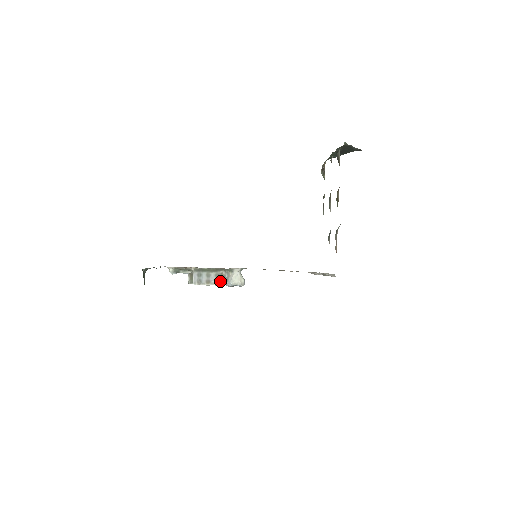
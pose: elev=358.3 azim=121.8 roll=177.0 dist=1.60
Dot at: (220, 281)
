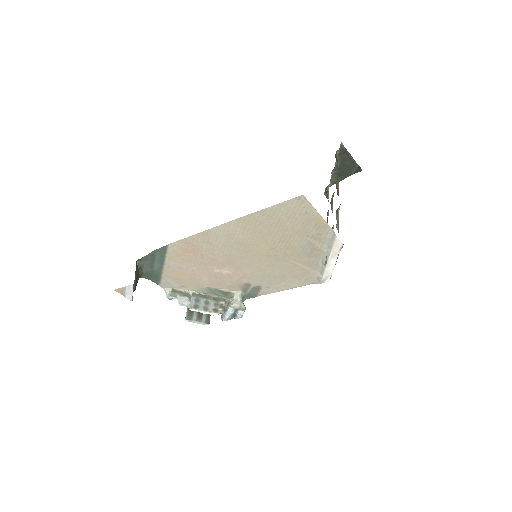
Dot at: (219, 311)
